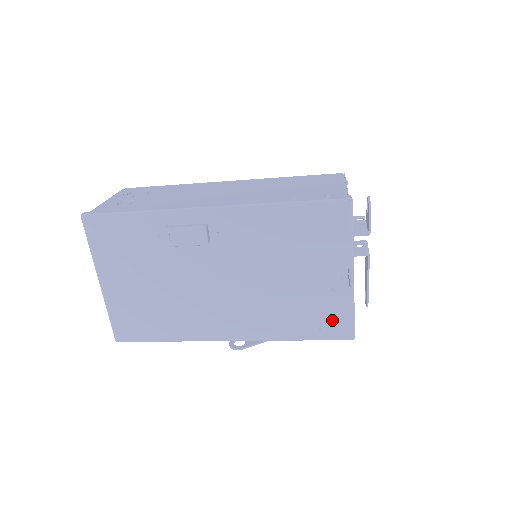
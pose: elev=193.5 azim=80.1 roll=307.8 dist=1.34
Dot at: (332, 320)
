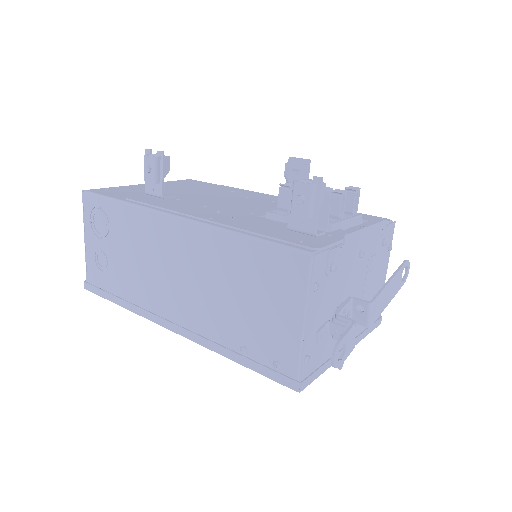
Dot at: occluded
